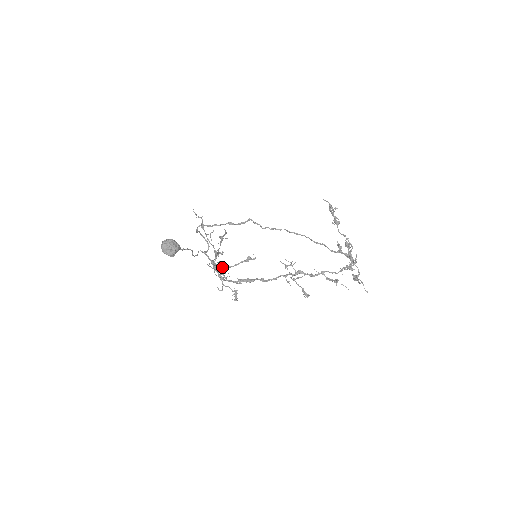
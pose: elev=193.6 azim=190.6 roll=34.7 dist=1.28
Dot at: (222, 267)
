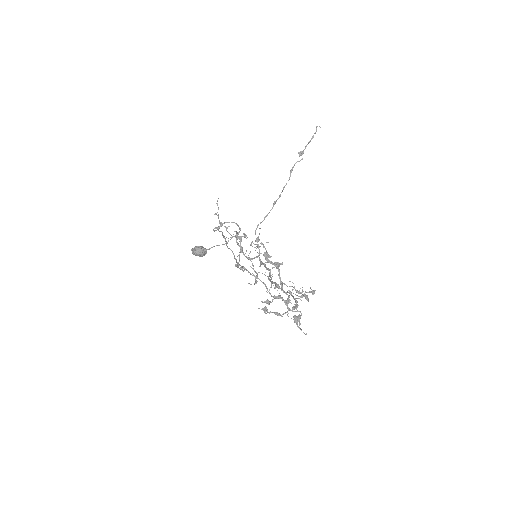
Dot at: (257, 240)
